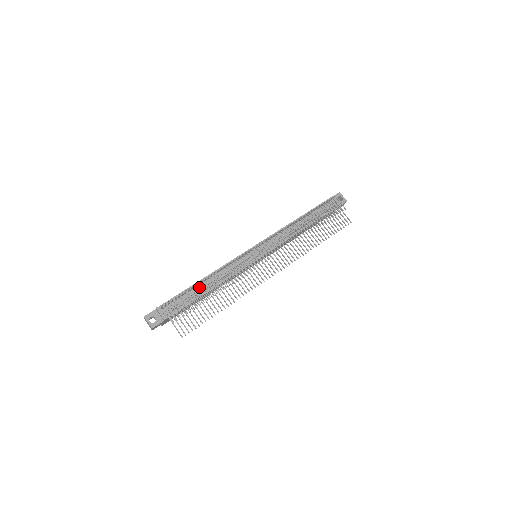
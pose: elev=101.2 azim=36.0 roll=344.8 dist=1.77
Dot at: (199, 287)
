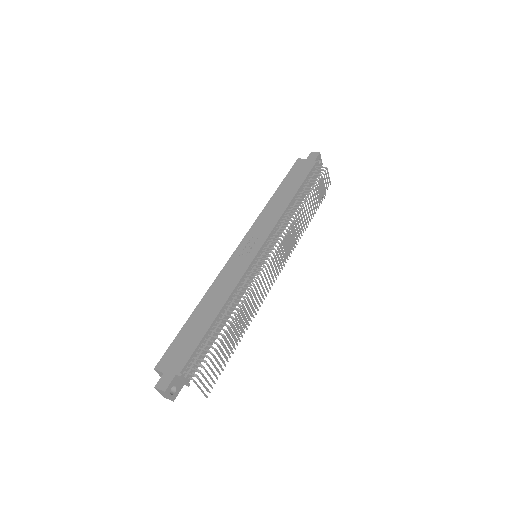
Dot at: (219, 326)
